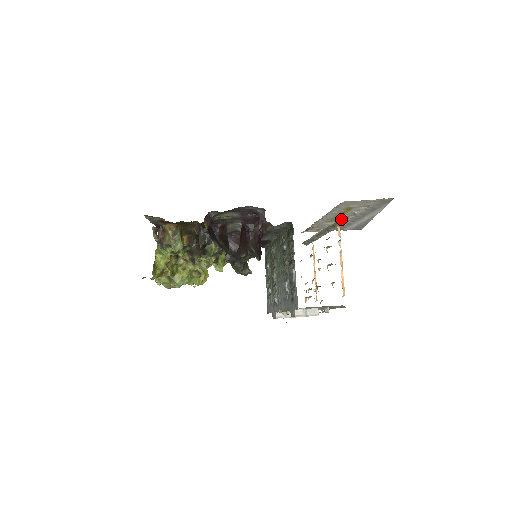
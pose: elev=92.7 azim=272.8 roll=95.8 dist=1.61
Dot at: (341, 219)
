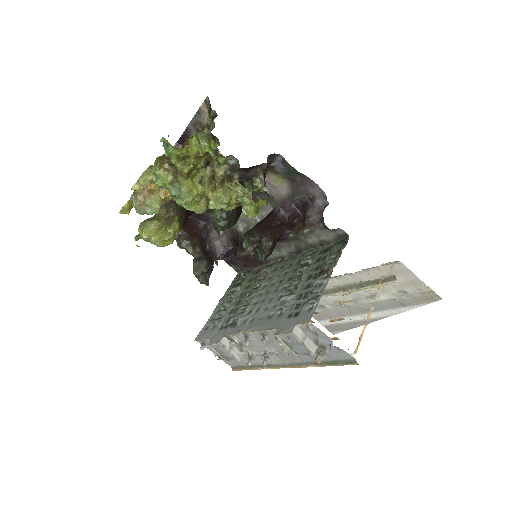
Dot at: (388, 277)
